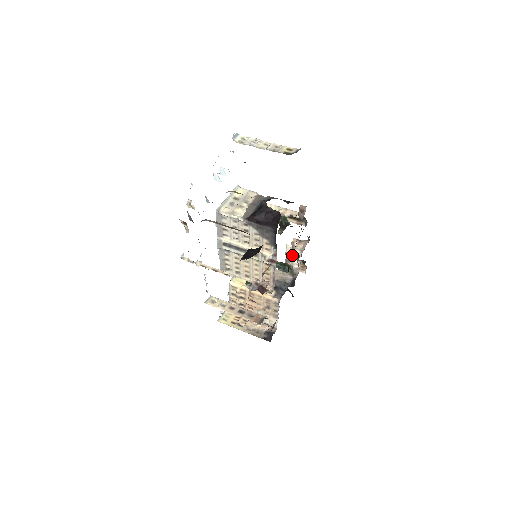
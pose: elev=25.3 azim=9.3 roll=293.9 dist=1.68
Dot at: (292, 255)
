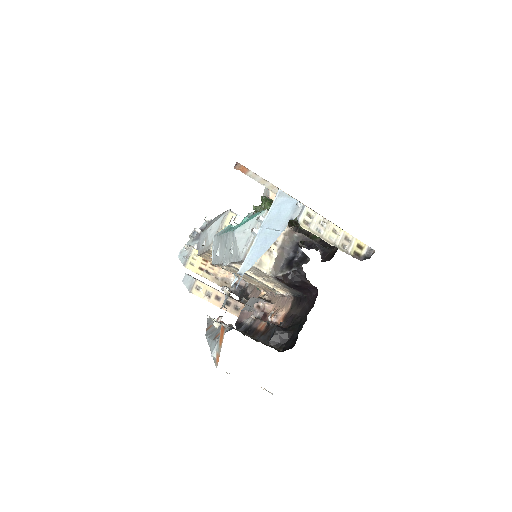
Dot at: occluded
